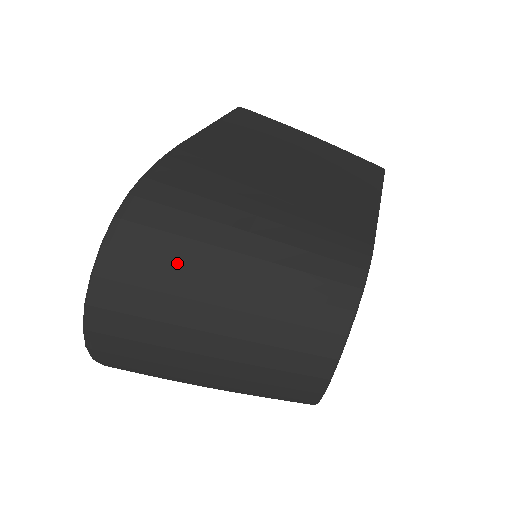
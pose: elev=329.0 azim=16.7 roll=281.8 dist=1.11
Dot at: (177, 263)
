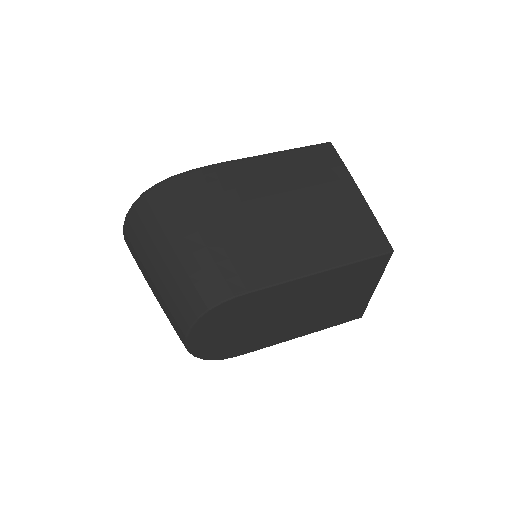
Dot at: (149, 232)
